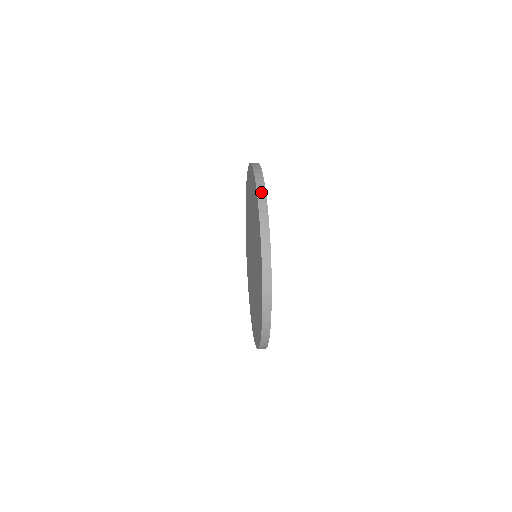
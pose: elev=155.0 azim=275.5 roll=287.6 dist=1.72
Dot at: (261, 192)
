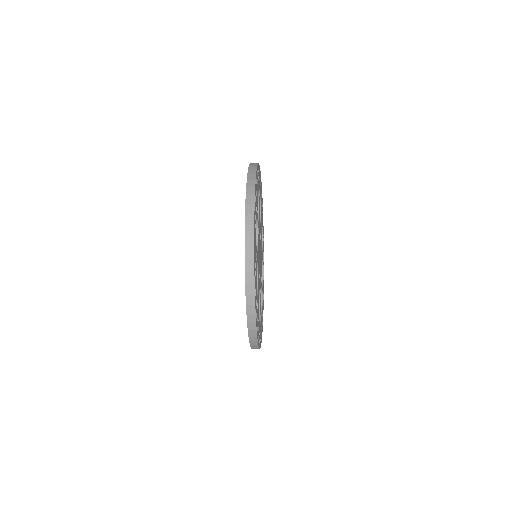
Dot at: (253, 165)
